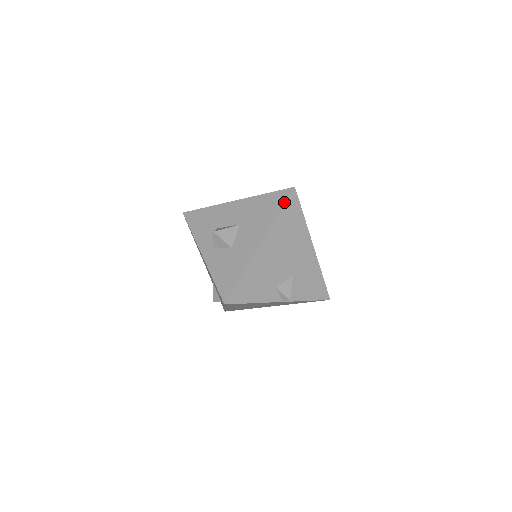
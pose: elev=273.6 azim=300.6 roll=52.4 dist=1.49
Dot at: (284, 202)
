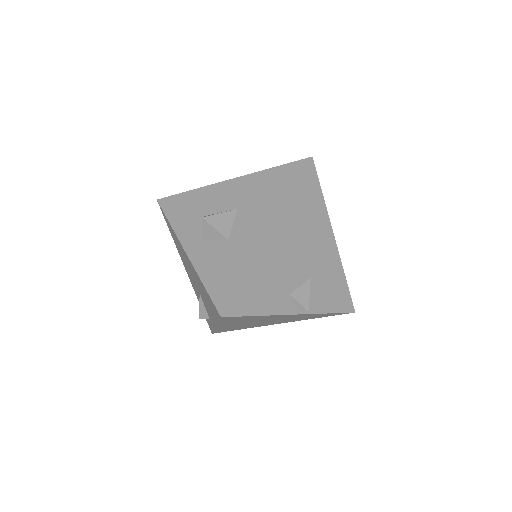
Dot at: (299, 176)
